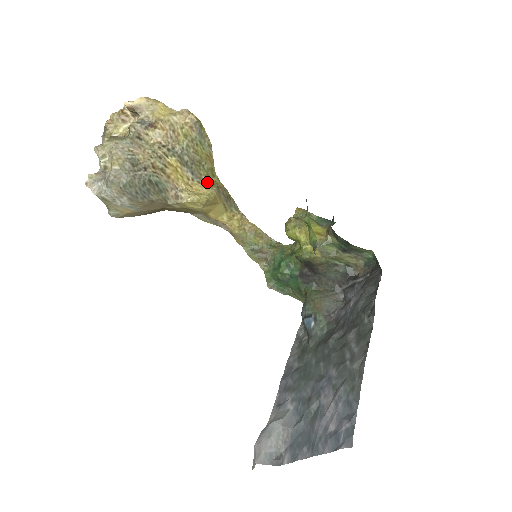
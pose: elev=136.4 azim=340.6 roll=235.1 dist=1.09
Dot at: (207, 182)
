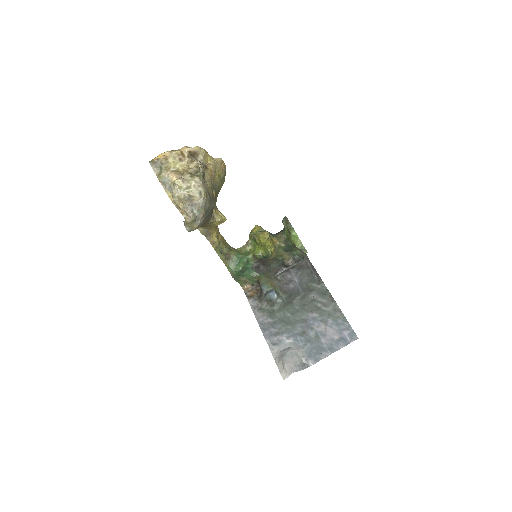
Dot at: (216, 207)
